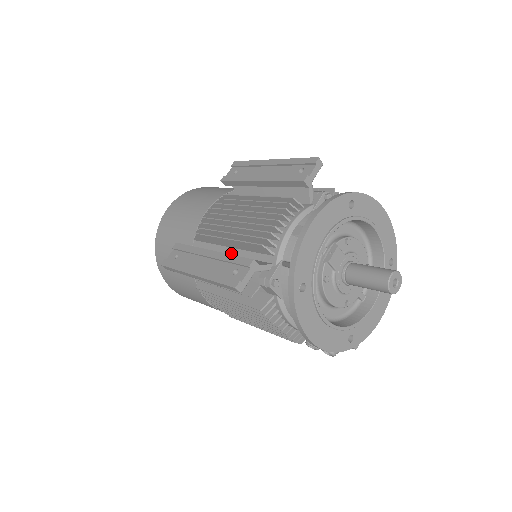
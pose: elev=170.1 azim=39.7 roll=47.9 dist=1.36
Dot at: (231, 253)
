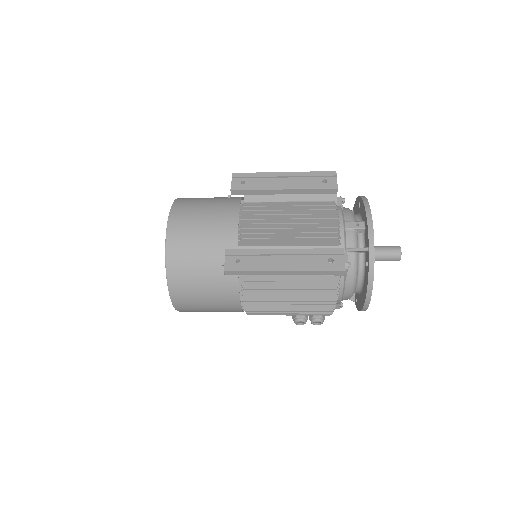
Dot at: occluded
